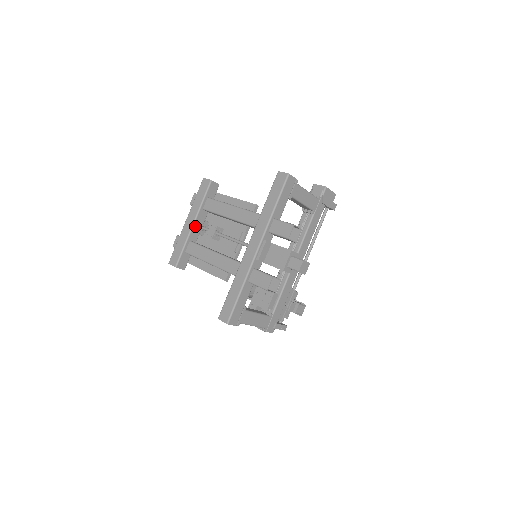
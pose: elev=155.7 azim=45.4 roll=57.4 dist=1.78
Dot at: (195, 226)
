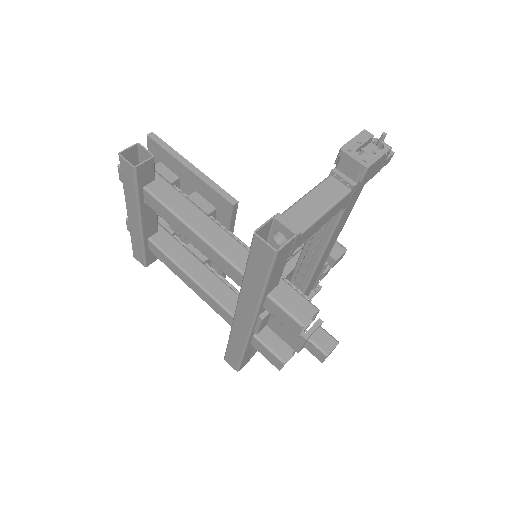
Dot at: (145, 224)
